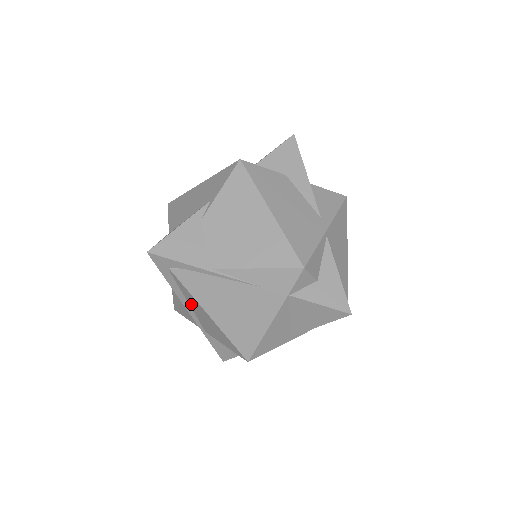
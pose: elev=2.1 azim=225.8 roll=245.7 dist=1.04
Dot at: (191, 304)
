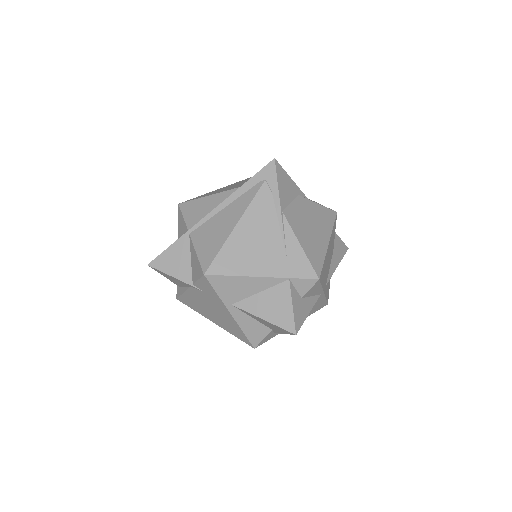
Dot at: (229, 209)
